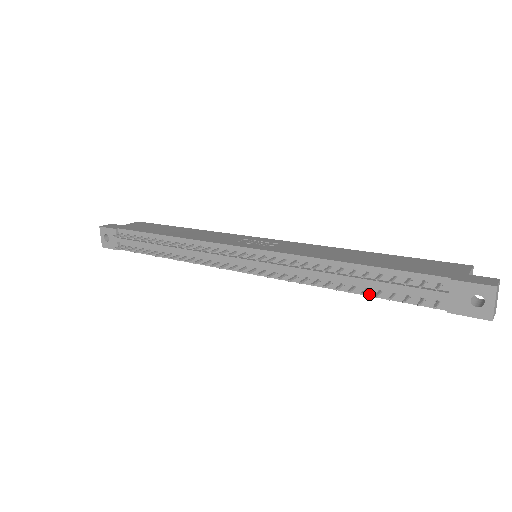
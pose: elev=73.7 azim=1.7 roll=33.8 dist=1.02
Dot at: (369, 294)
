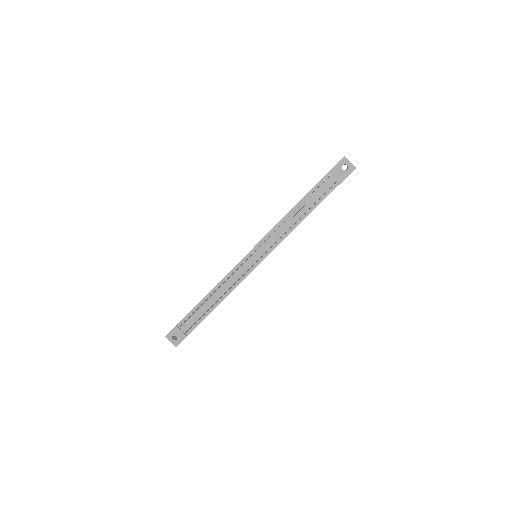
Dot at: occluded
